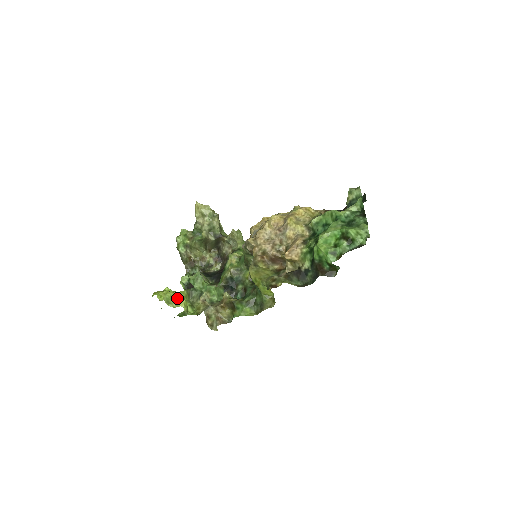
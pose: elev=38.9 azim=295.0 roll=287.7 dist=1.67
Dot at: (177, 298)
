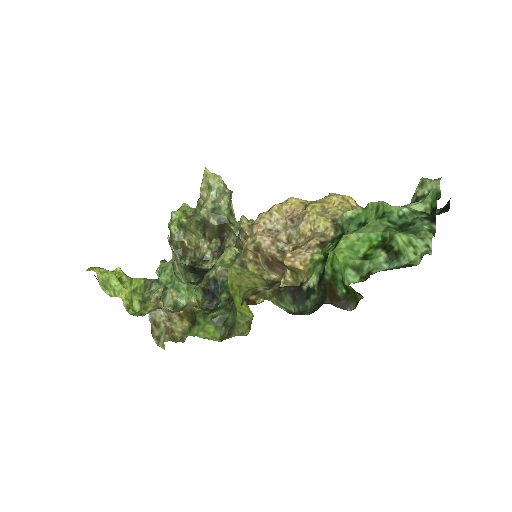
Dot at: (117, 283)
